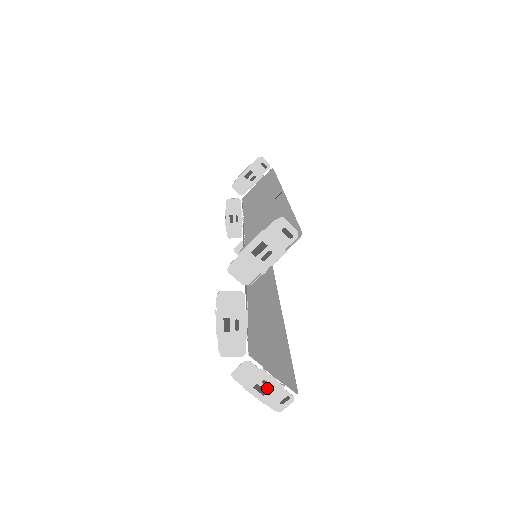
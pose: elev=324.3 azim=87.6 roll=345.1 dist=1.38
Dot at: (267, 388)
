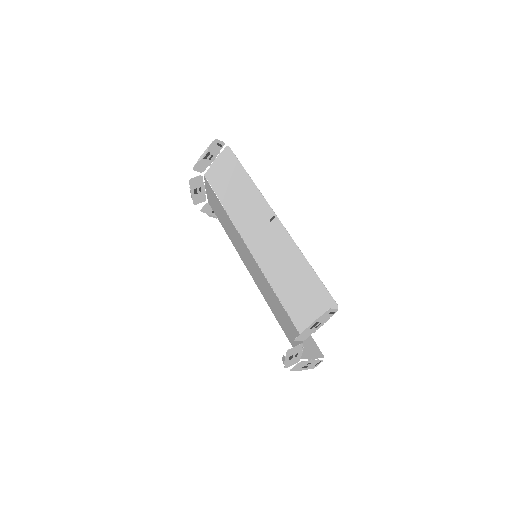
Dot at: (309, 365)
